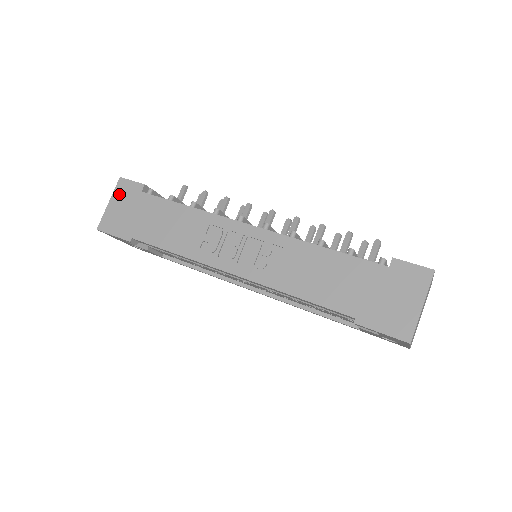
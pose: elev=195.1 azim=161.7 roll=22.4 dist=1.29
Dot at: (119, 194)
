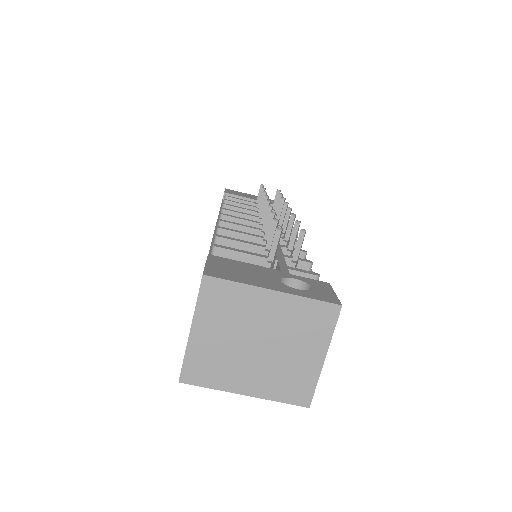
Dot at: occluded
